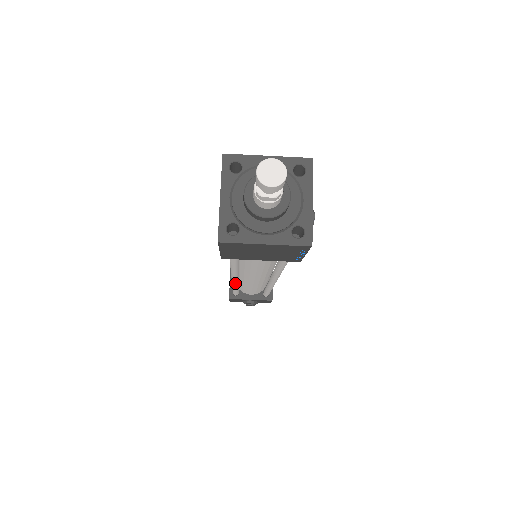
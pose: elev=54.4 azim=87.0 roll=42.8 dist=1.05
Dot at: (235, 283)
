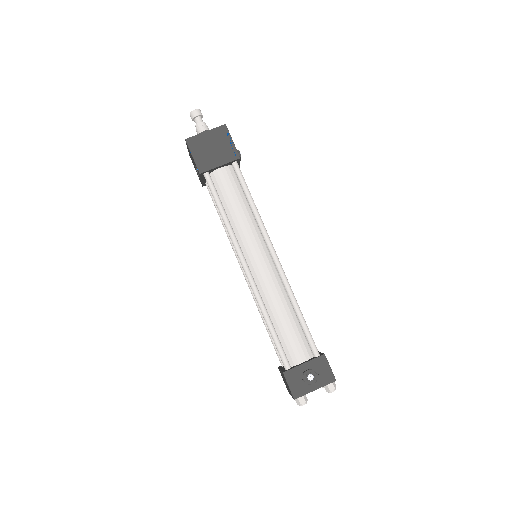
Dot at: (253, 285)
